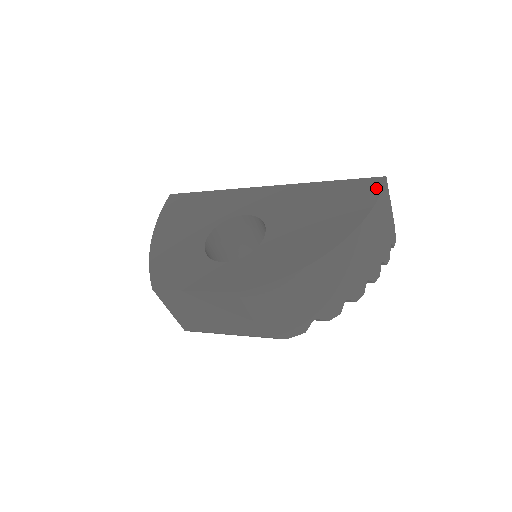
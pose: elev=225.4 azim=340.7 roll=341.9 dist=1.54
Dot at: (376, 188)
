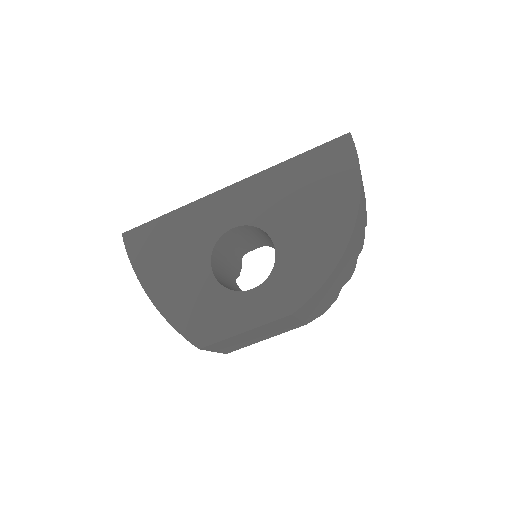
Dot at: (349, 149)
